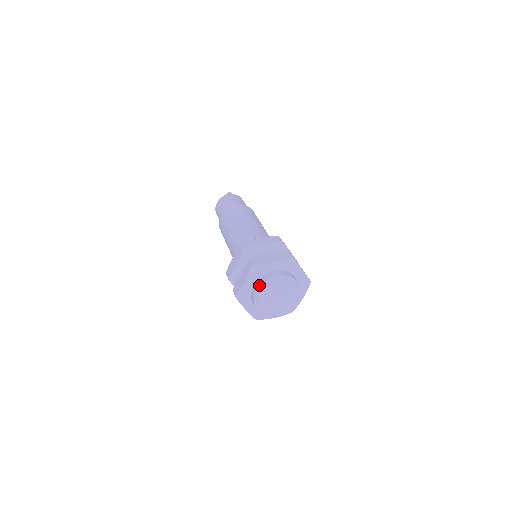
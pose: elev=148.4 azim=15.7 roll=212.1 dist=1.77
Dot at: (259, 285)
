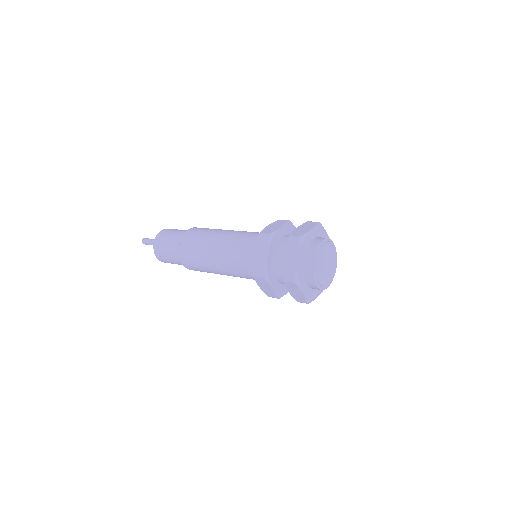
Dot at: (314, 255)
